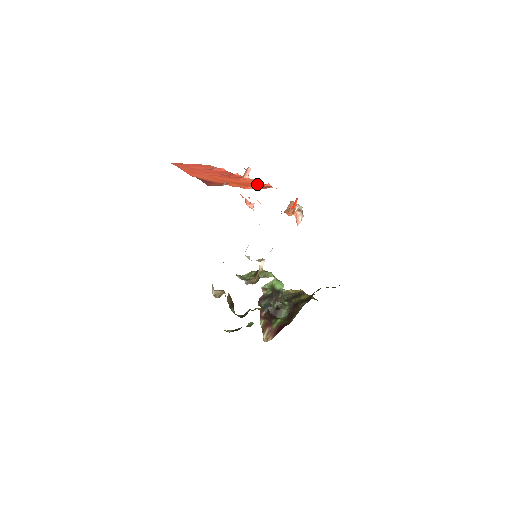
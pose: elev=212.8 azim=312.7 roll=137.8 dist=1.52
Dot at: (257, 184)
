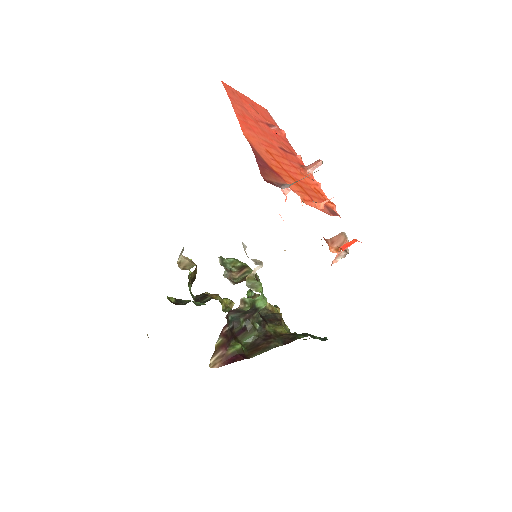
Dot at: (321, 196)
